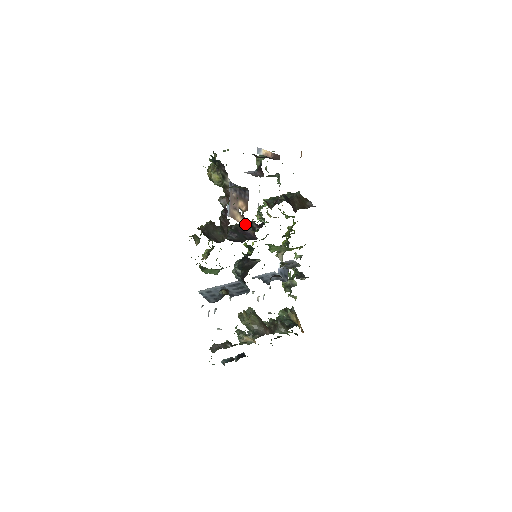
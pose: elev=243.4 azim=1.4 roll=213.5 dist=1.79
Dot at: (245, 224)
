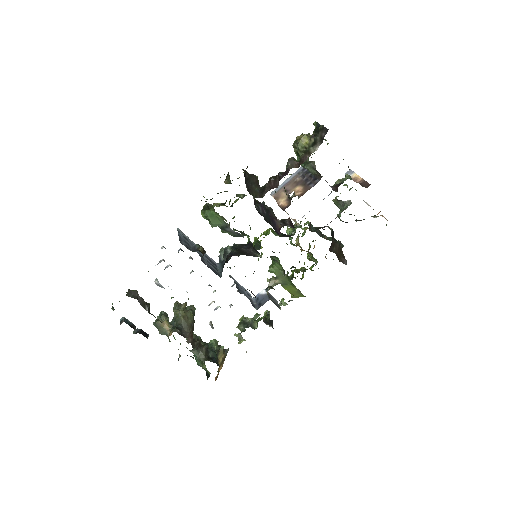
Dot at: (285, 208)
